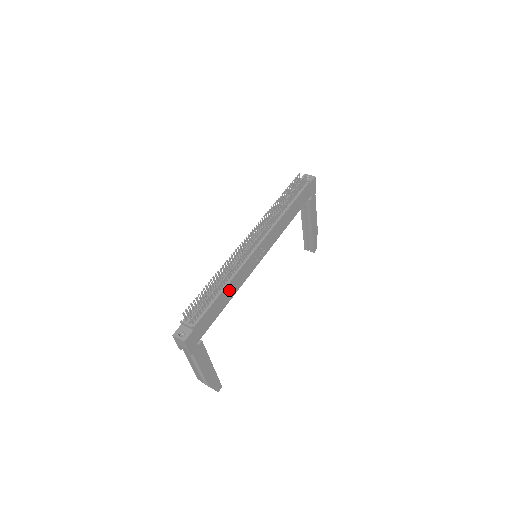
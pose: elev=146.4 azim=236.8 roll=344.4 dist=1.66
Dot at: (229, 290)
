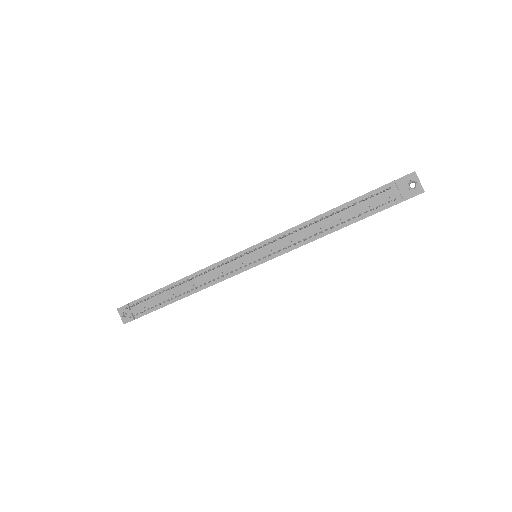
Dot at: occluded
